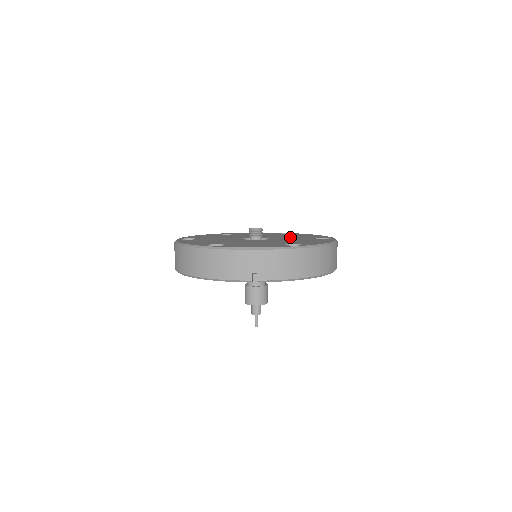
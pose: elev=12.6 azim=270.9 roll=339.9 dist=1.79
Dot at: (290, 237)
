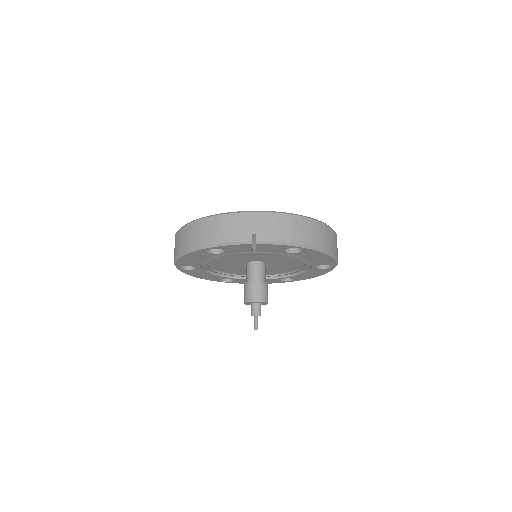
Dot at: occluded
